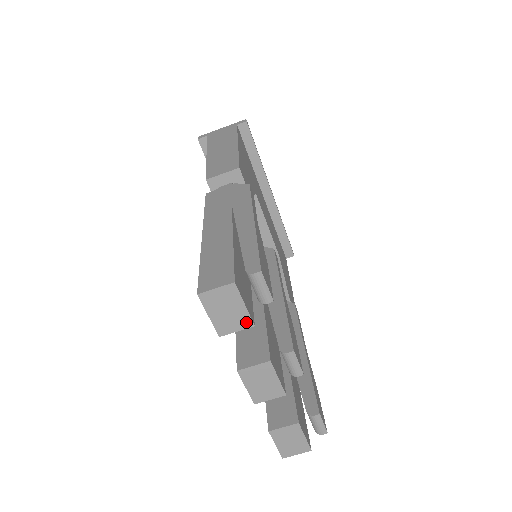
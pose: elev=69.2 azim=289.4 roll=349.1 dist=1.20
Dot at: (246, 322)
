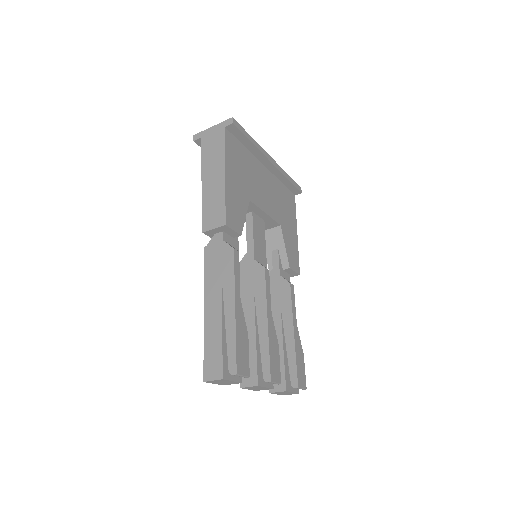
Dot at: (236, 383)
